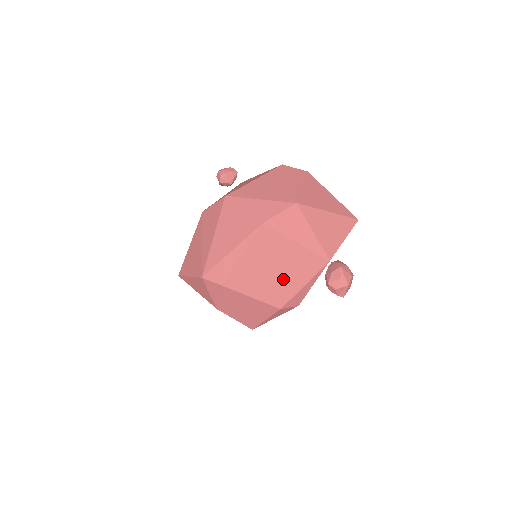
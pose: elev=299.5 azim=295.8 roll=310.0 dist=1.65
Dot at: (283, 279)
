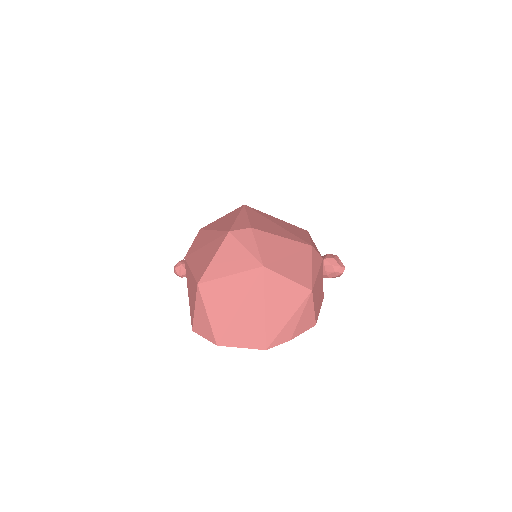
Dot at: (291, 231)
